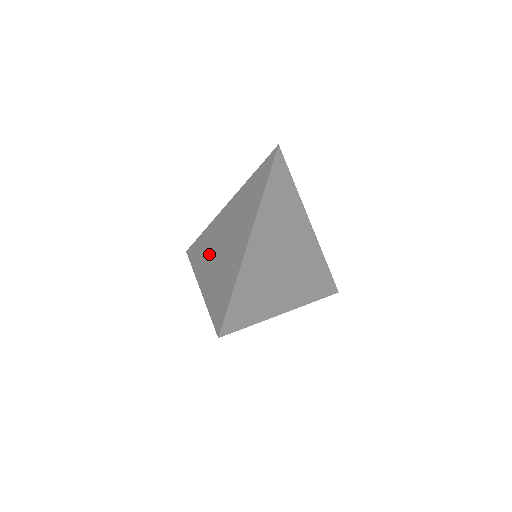
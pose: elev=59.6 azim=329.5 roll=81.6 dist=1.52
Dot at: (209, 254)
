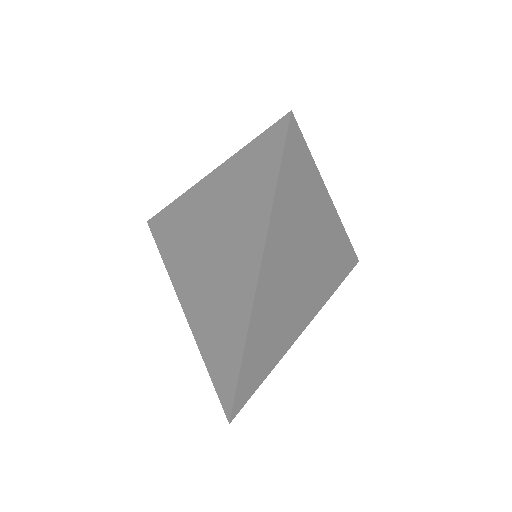
Dot at: (187, 258)
